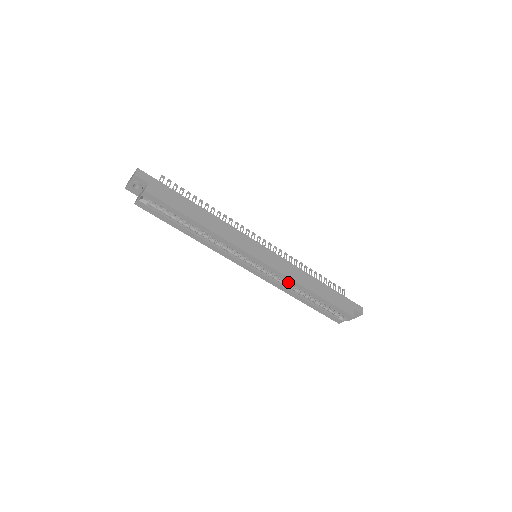
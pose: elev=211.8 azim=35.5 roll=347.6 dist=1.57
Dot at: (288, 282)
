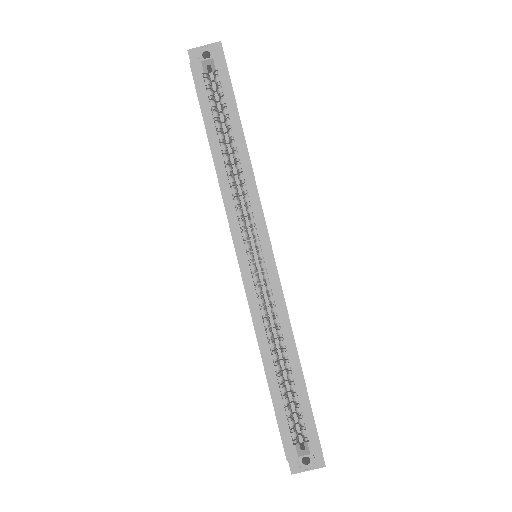
Dot at: (278, 317)
